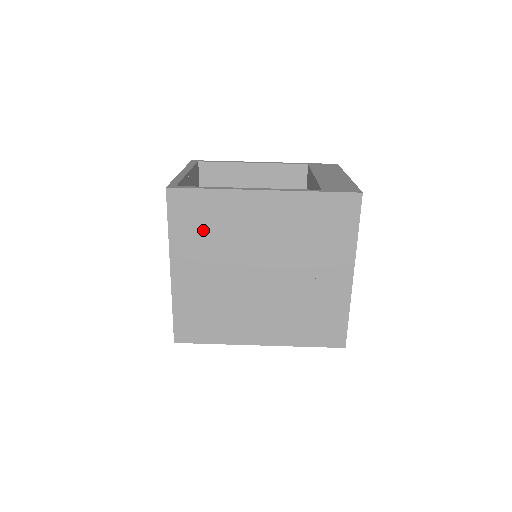
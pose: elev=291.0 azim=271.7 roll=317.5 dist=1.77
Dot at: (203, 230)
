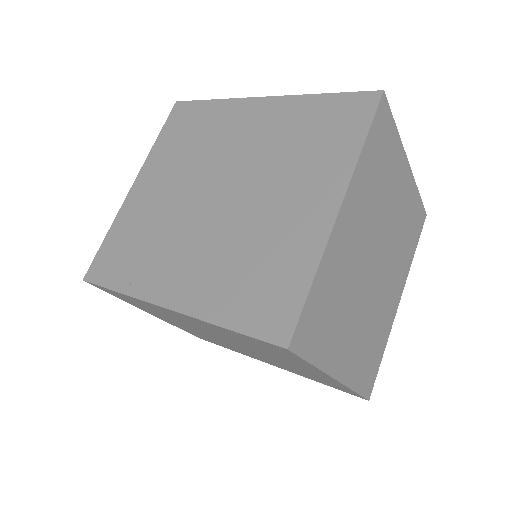
Dot at: (185, 141)
